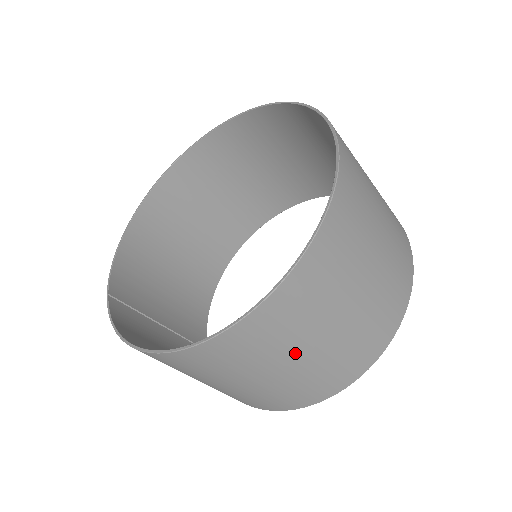
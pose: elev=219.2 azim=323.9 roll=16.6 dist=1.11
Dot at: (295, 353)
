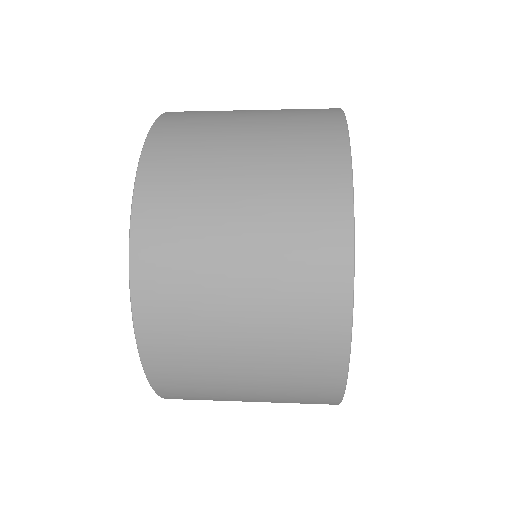
Dot at: (226, 312)
